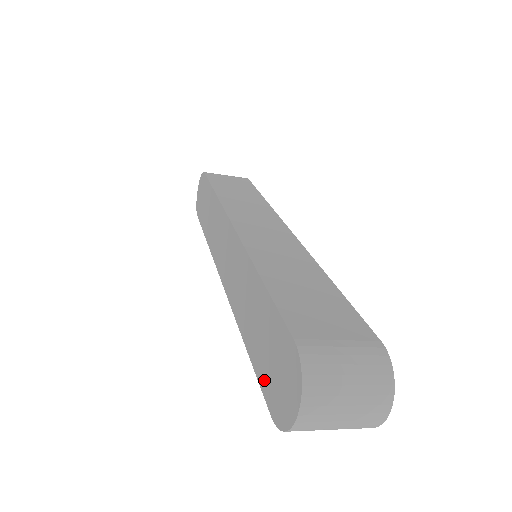
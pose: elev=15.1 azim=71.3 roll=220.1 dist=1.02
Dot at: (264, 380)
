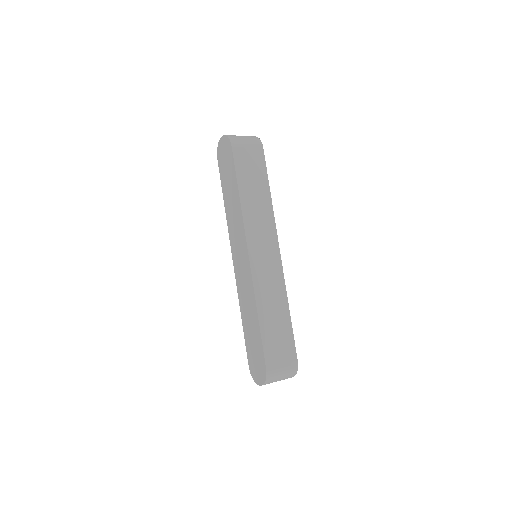
Dot at: (249, 352)
